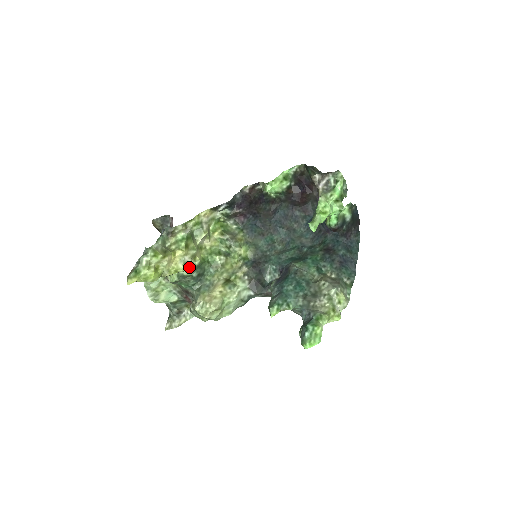
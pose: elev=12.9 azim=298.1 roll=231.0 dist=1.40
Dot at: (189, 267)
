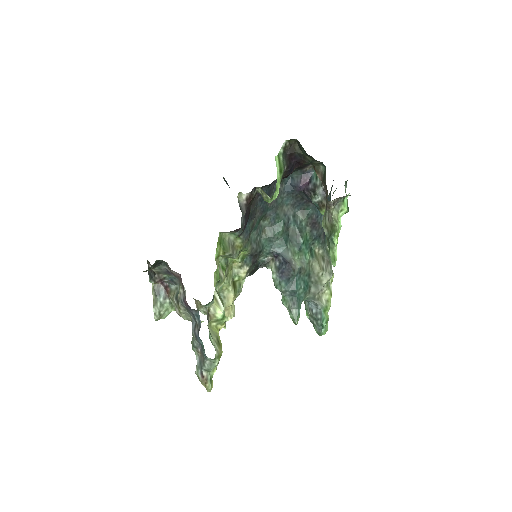
Dot at: occluded
